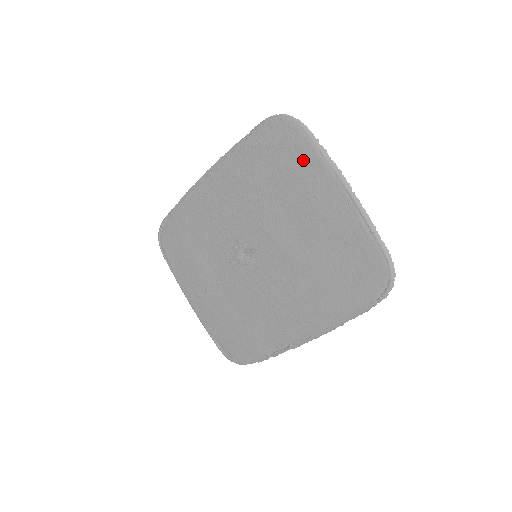
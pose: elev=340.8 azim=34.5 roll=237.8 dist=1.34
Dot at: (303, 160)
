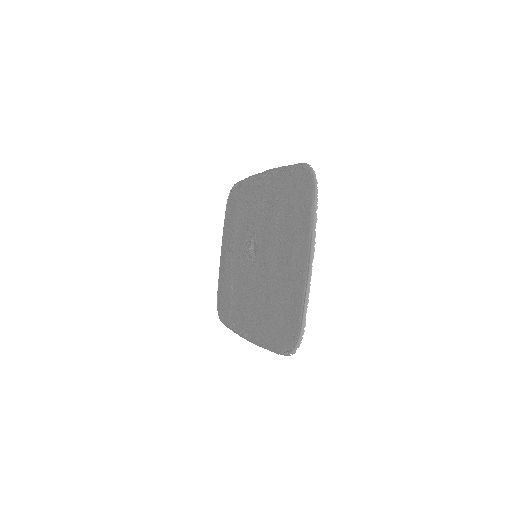
Dot at: (303, 214)
